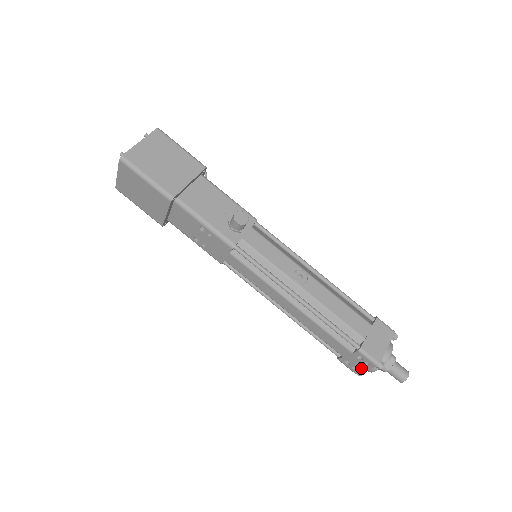
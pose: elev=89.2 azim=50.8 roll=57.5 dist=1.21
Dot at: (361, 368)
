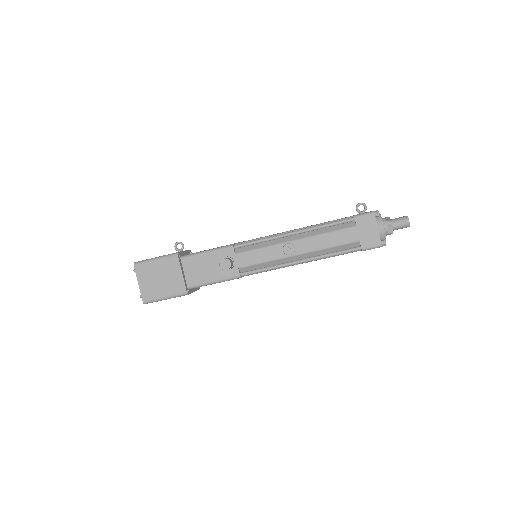
Dot at: occluded
